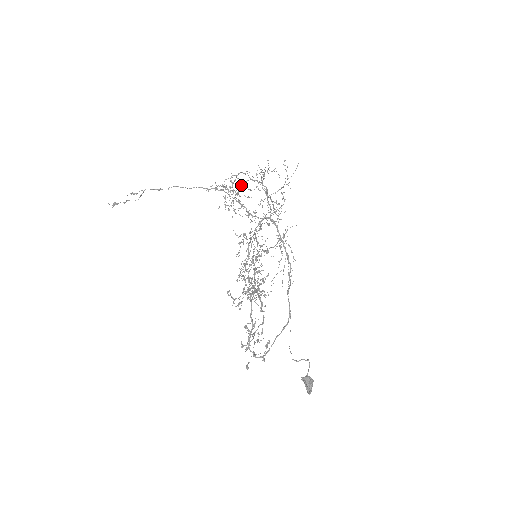
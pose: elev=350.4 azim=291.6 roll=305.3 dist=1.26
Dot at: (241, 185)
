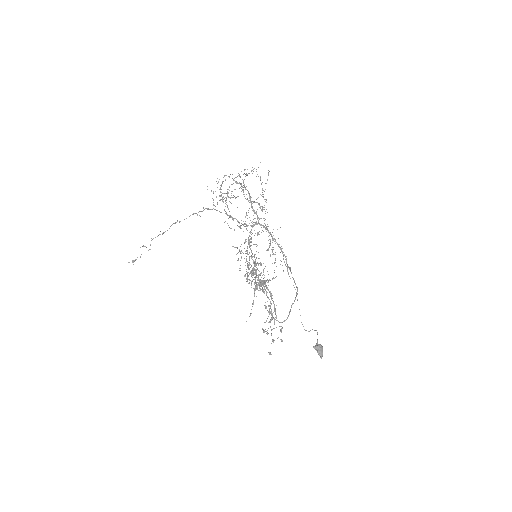
Dot at: (228, 189)
